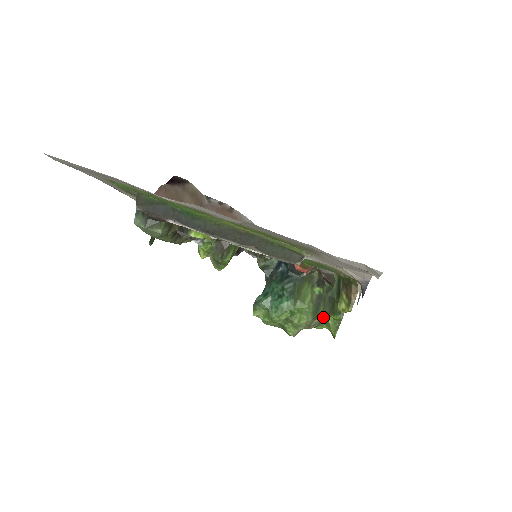
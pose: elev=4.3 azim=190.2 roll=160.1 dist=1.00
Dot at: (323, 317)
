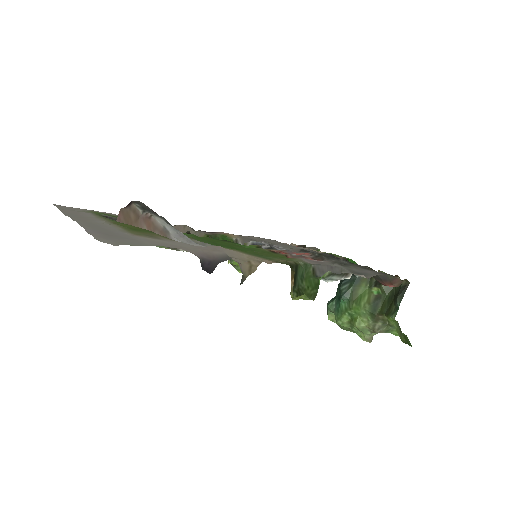
Dot at: (385, 320)
